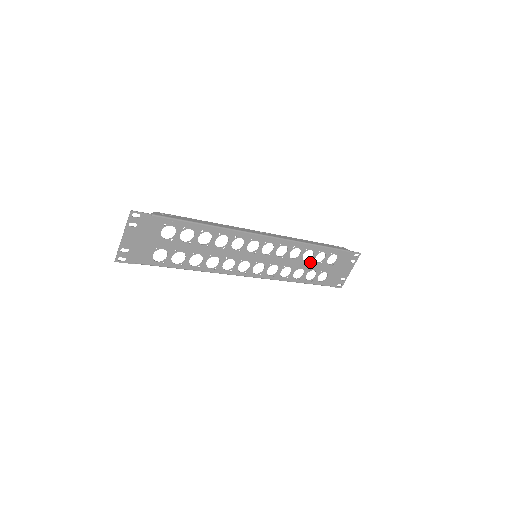
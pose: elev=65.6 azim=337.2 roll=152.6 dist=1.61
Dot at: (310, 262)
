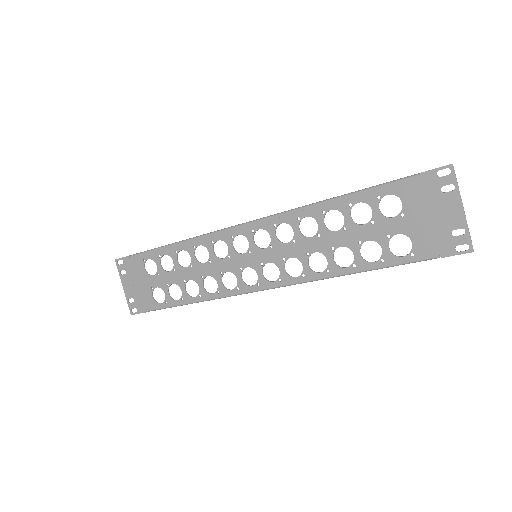
Dot at: (348, 230)
